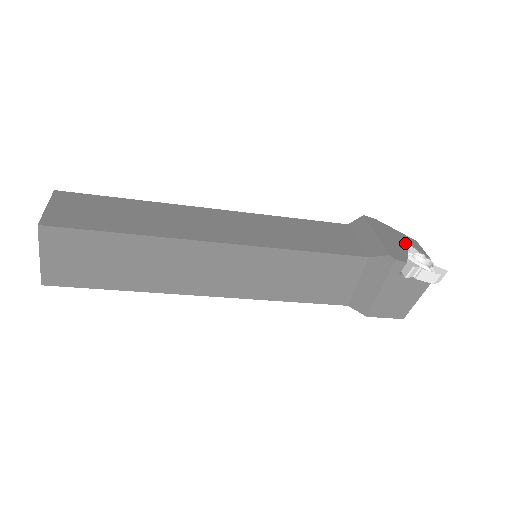
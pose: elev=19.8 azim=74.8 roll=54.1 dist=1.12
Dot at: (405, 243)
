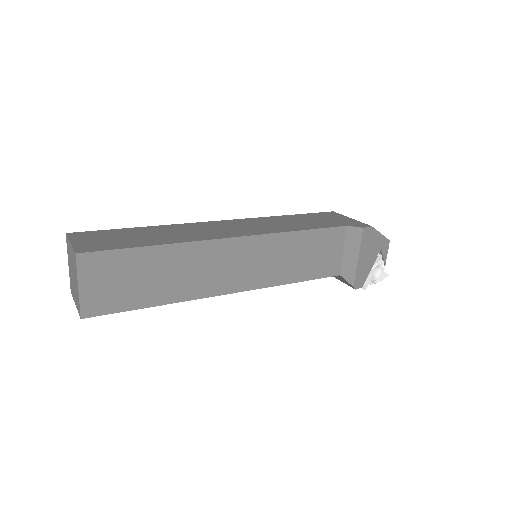
Dot at: (377, 254)
